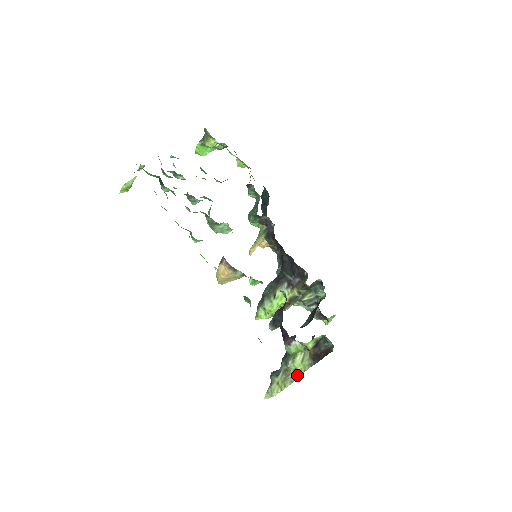
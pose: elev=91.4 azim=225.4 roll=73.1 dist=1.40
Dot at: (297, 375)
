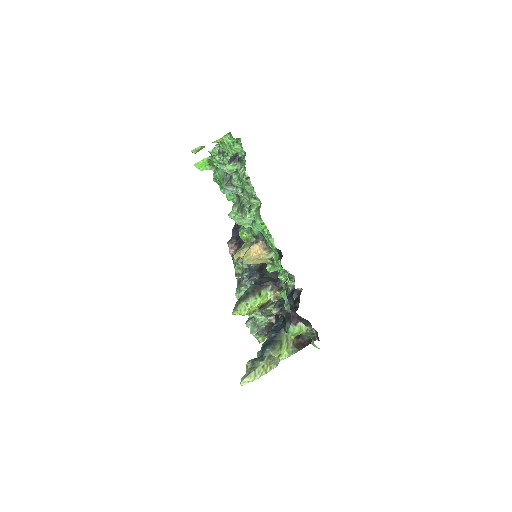
Dot at: (279, 361)
